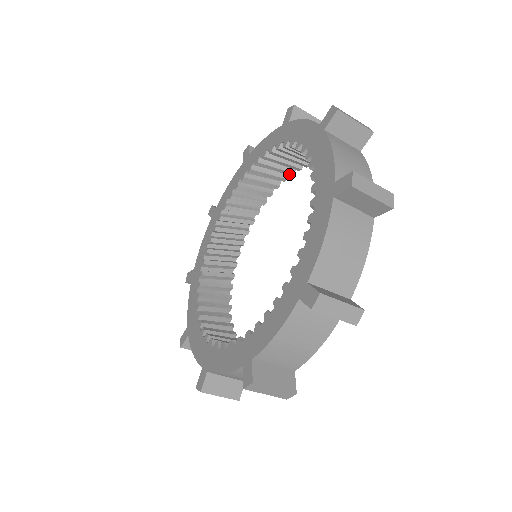
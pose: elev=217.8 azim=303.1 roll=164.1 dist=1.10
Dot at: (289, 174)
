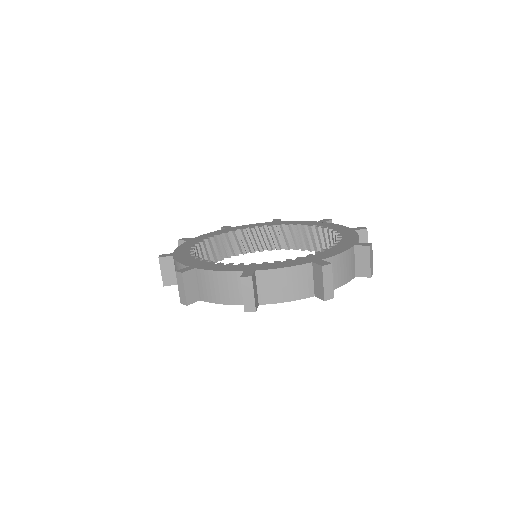
Dot at: (293, 248)
